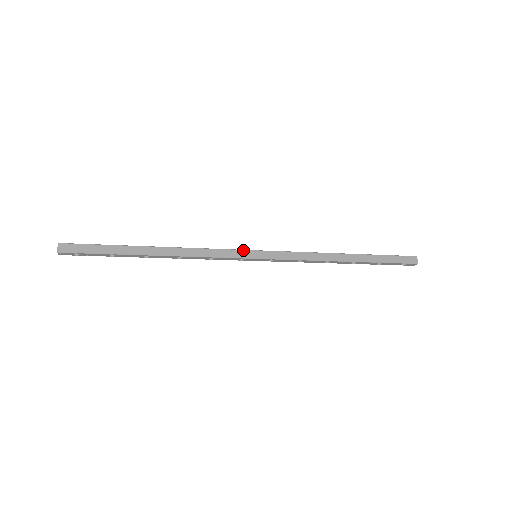
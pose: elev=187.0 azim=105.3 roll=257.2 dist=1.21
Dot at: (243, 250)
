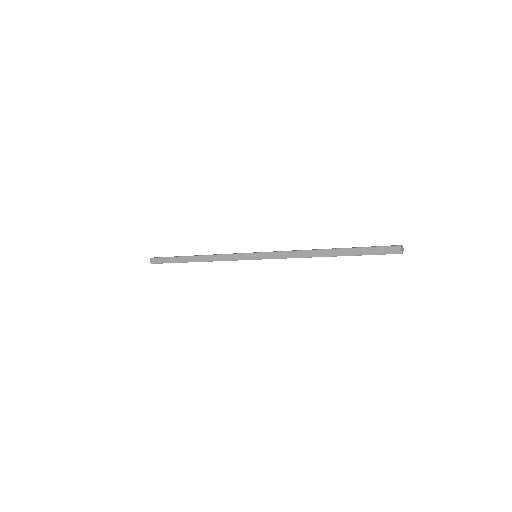
Dot at: (245, 253)
